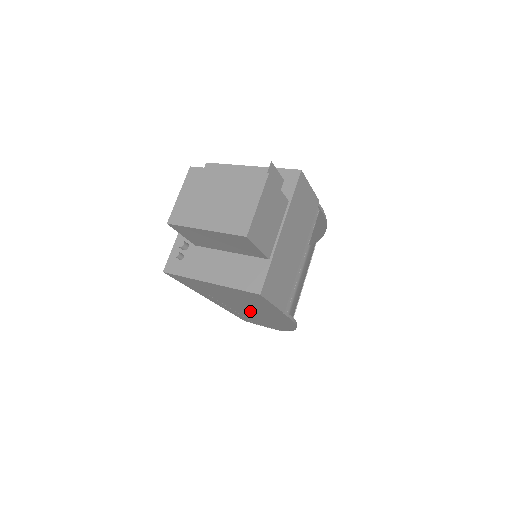
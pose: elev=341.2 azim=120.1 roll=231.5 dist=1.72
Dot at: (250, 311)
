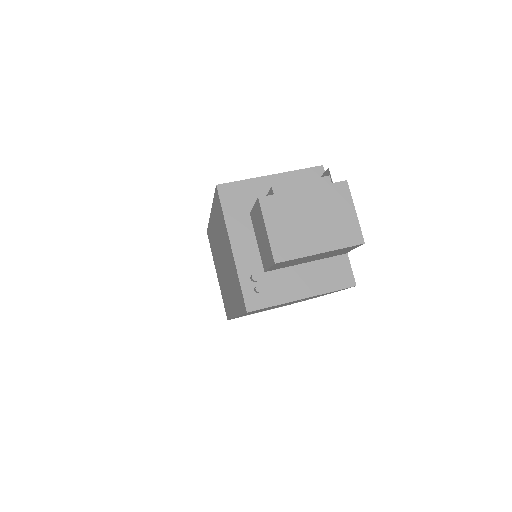
Dot at: occluded
